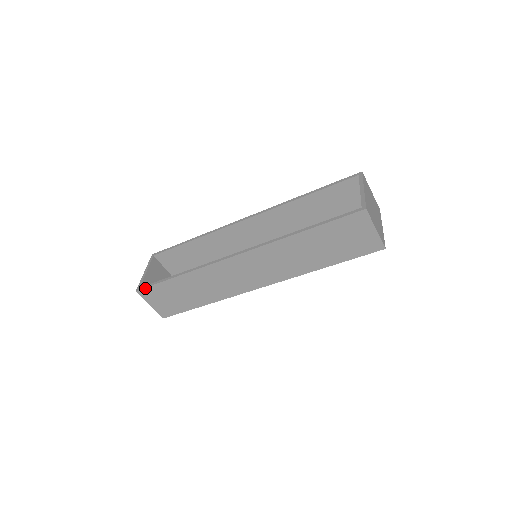
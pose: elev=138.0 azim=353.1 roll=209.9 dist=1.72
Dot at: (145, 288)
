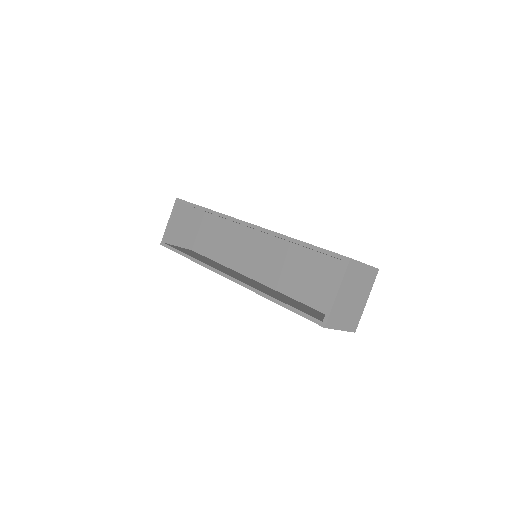
Dot at: (166, 247)
